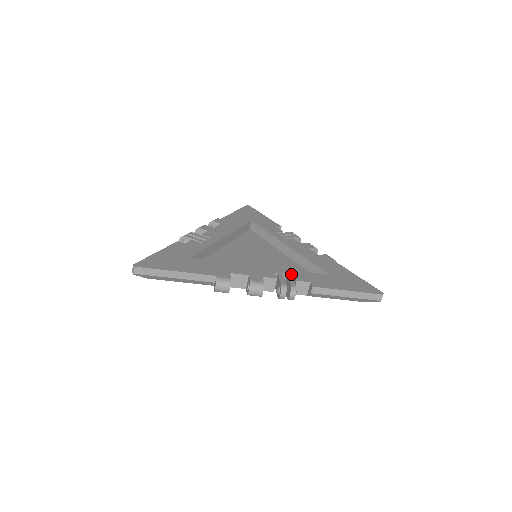
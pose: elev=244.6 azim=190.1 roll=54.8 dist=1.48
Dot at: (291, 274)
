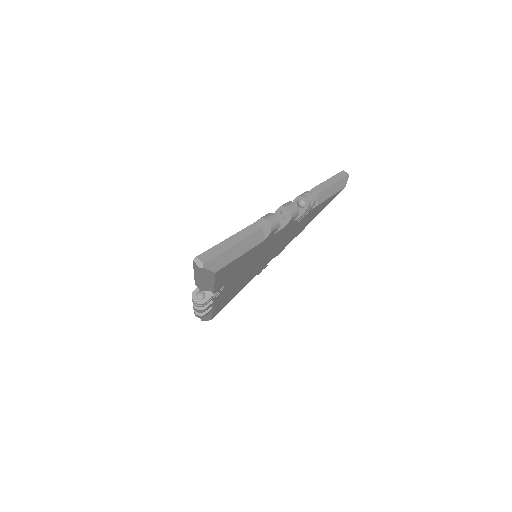
Dot at: occluded
